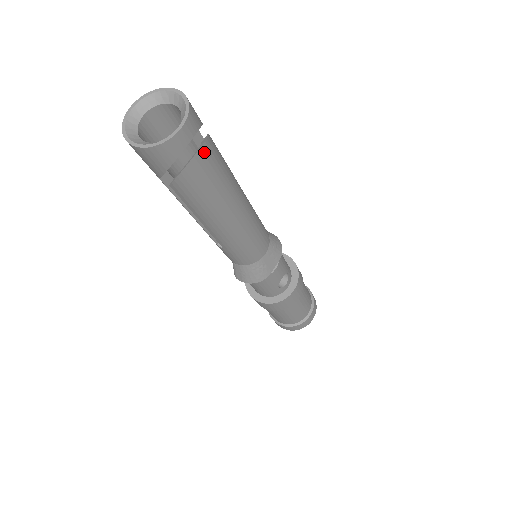
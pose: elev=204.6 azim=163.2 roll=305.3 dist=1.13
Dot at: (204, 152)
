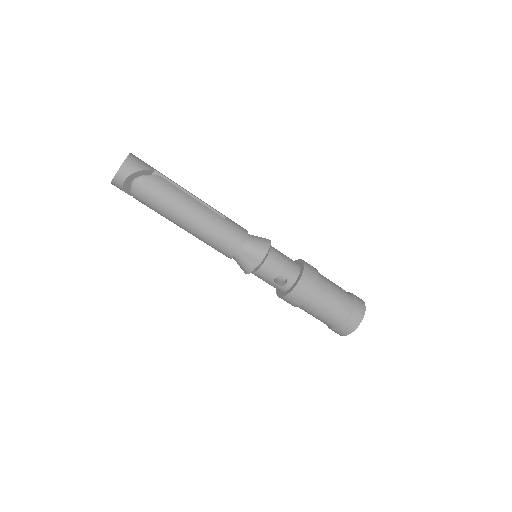
Dot at: (139, 185)
